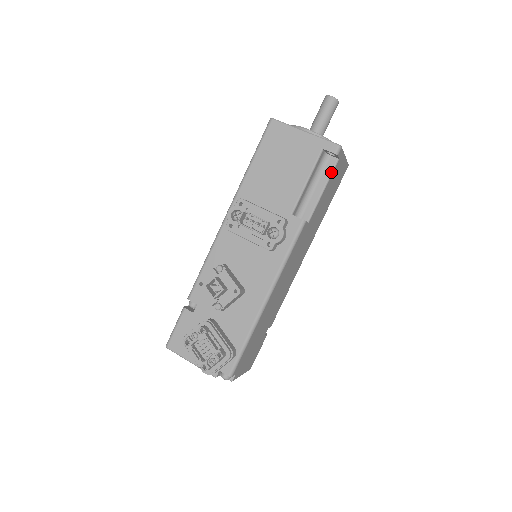
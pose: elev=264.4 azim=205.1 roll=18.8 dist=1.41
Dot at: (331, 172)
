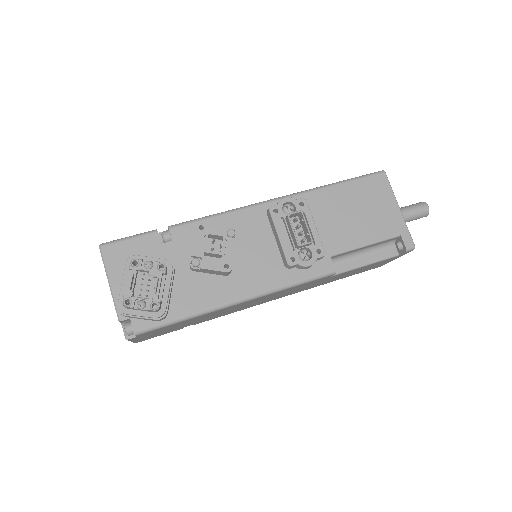
Dot at: (385, 258)
